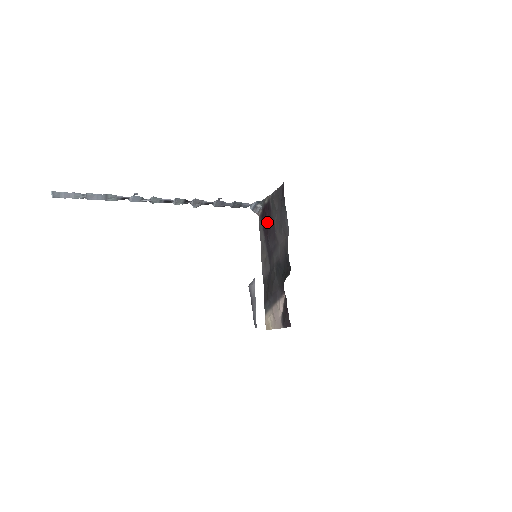
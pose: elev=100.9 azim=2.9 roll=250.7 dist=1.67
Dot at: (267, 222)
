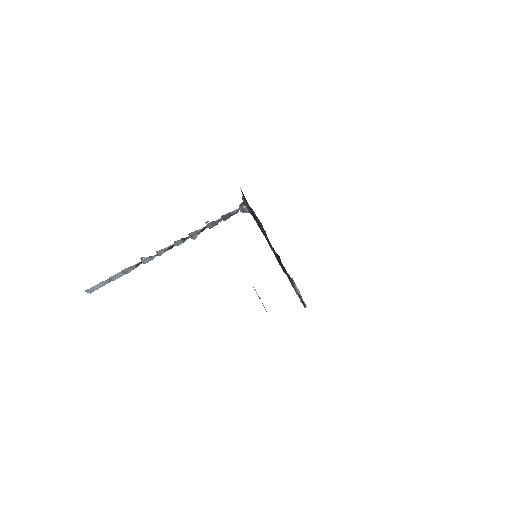
Dot at: (255, 219)
